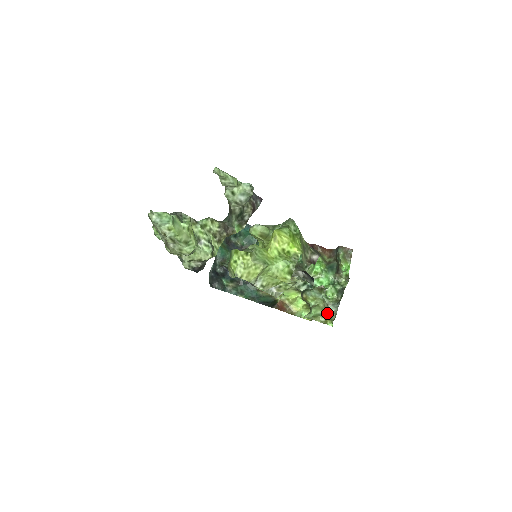
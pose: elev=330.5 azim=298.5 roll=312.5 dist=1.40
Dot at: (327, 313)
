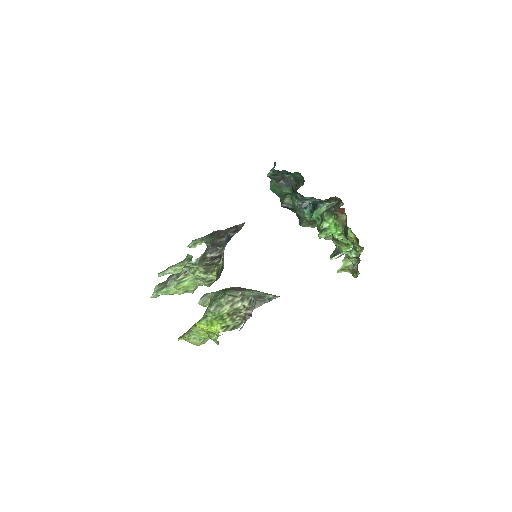
Dot at: (353, 268)
